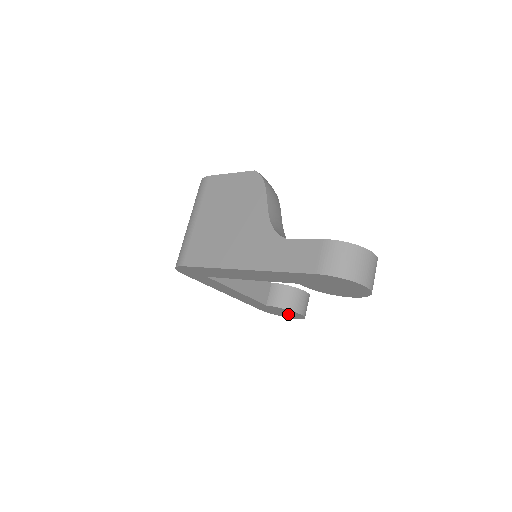
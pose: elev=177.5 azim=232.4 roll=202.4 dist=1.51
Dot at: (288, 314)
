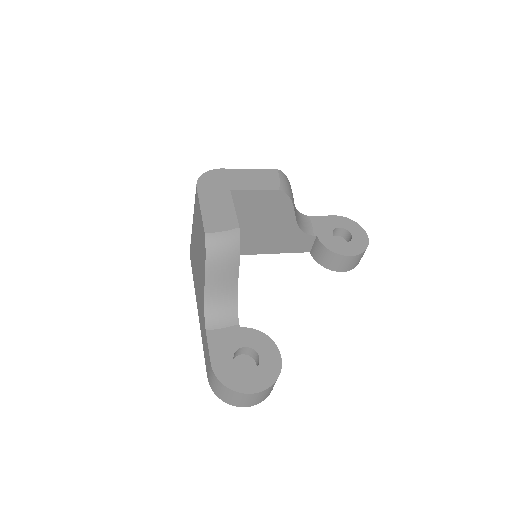
Dot at: occluded
